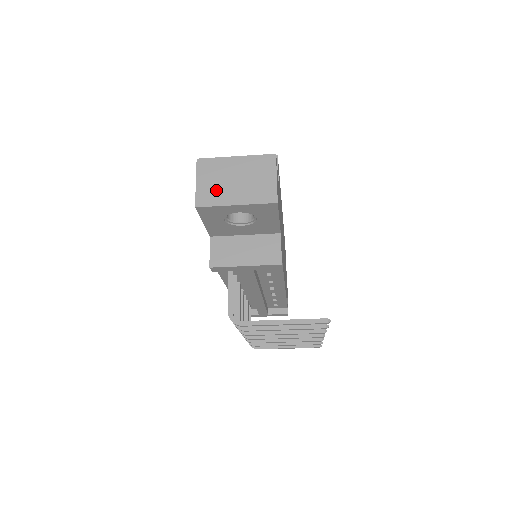
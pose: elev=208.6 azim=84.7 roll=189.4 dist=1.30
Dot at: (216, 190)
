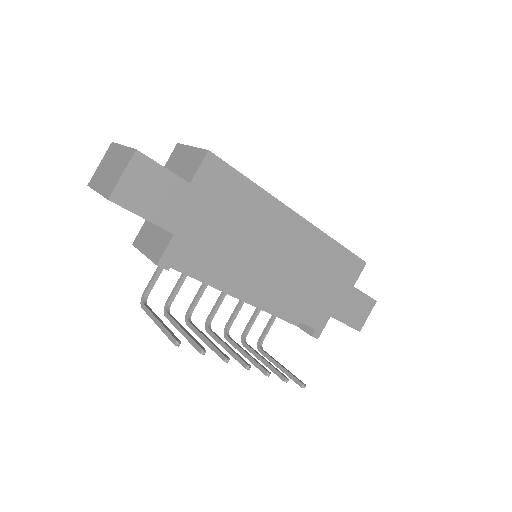
Dot at: (100, 174)
